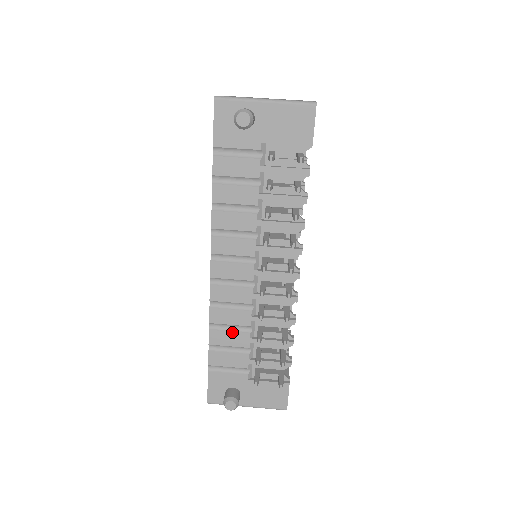
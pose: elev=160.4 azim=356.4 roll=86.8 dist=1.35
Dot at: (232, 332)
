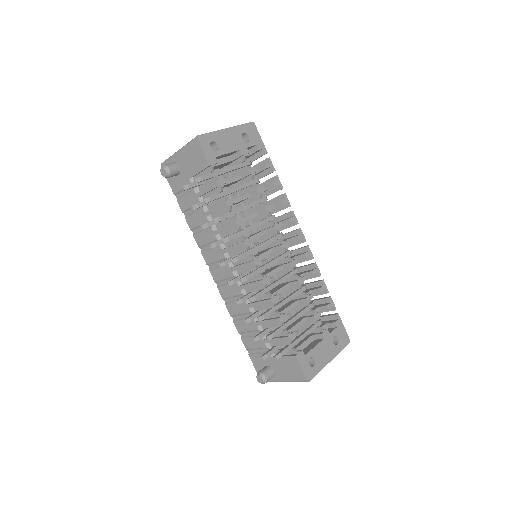
Dot at: occluded
